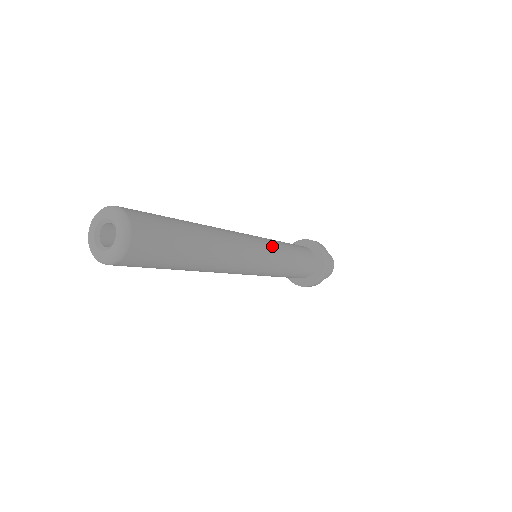
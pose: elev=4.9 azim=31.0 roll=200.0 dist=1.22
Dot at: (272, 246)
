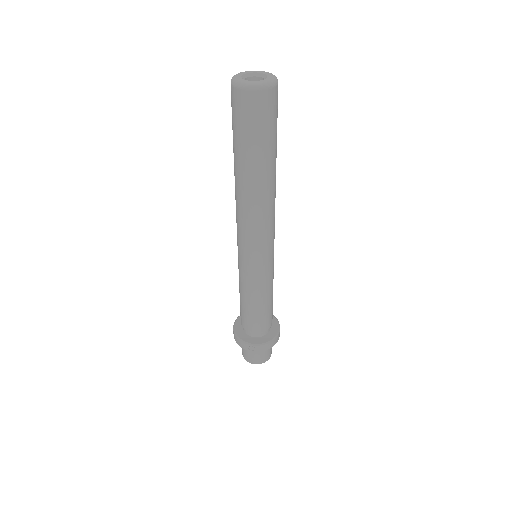
Dot at: occluded
